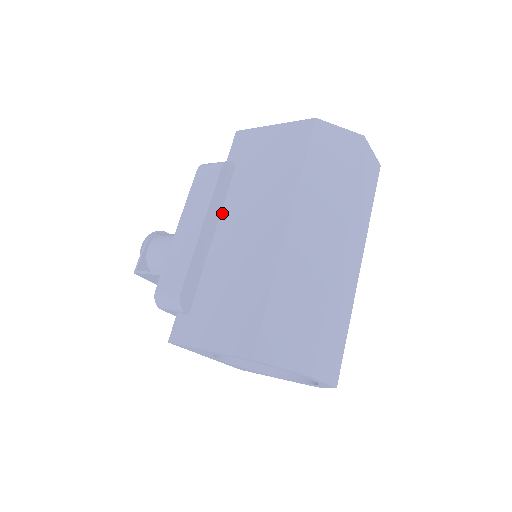
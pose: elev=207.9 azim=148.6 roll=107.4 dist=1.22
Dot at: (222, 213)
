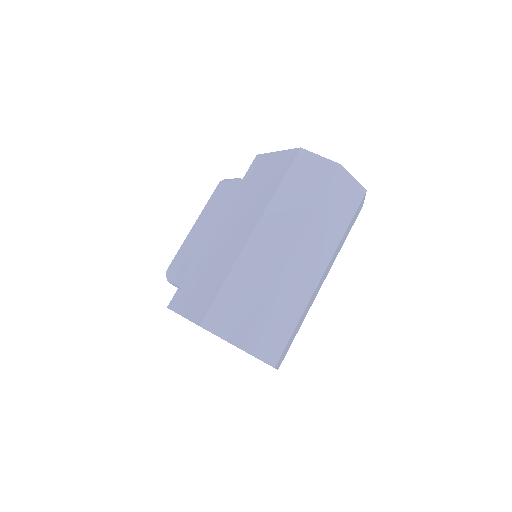
Dot at: (226, 218)
